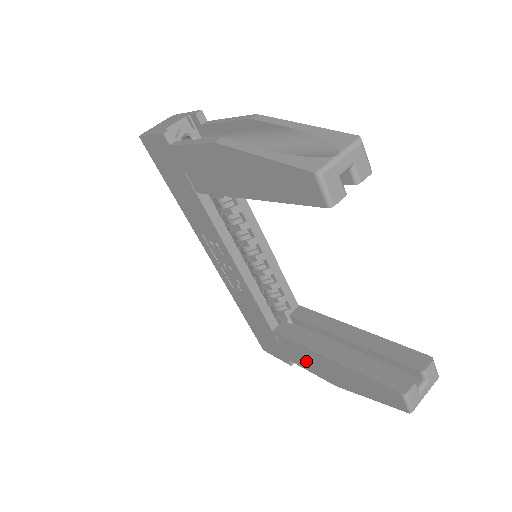
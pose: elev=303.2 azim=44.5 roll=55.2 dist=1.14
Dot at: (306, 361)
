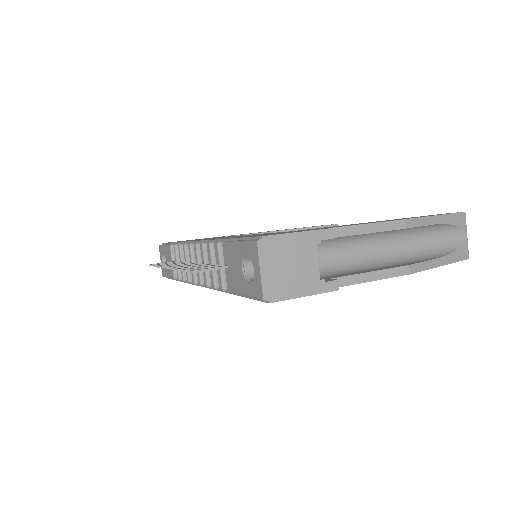
Dot at: occluded
